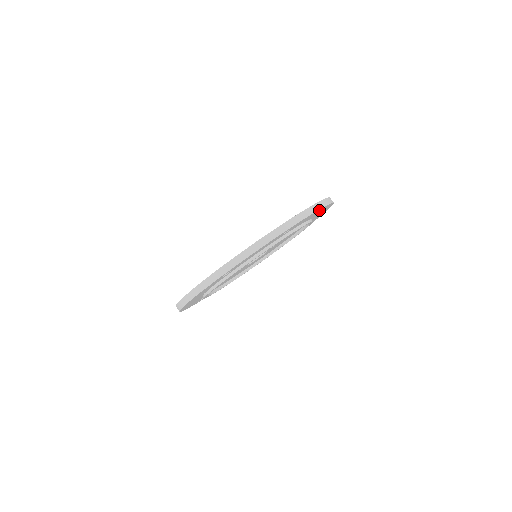
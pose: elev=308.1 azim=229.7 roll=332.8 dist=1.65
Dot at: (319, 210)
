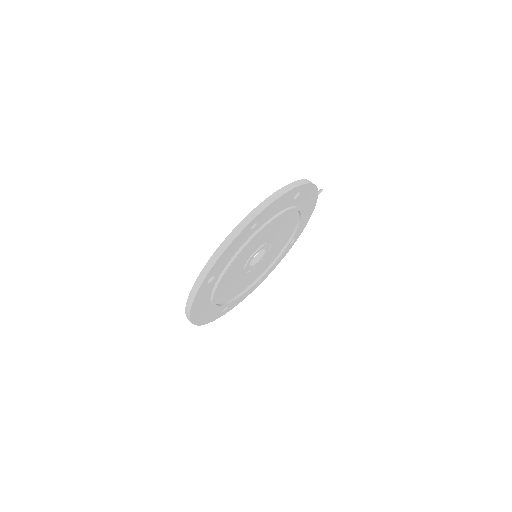
Dot at: (287, 195)
